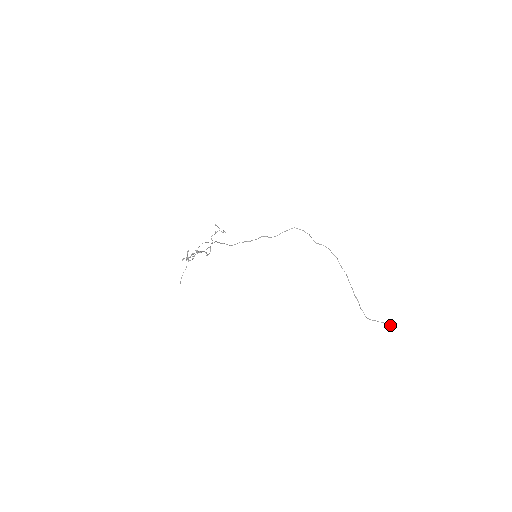
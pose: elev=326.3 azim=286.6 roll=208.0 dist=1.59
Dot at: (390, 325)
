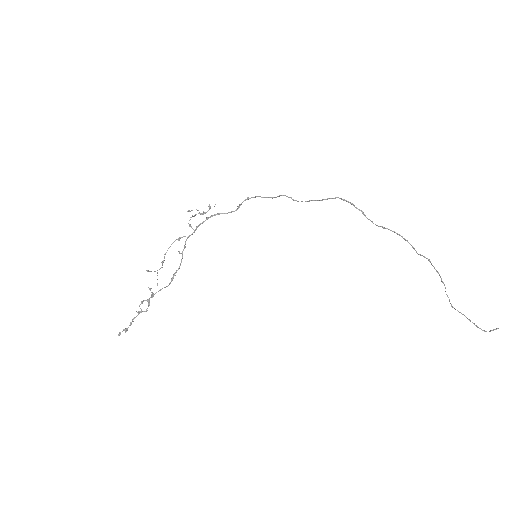
Dot at: (484, 330)
